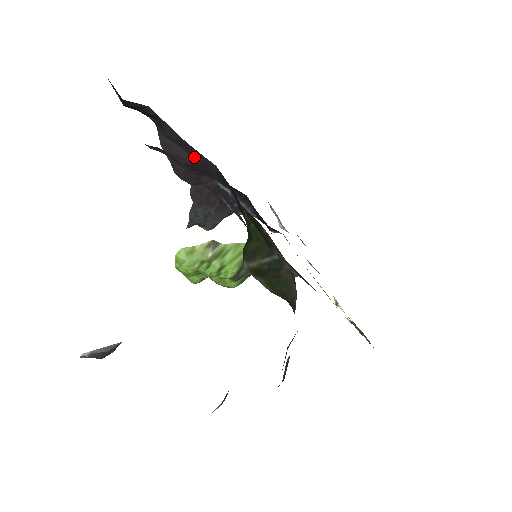
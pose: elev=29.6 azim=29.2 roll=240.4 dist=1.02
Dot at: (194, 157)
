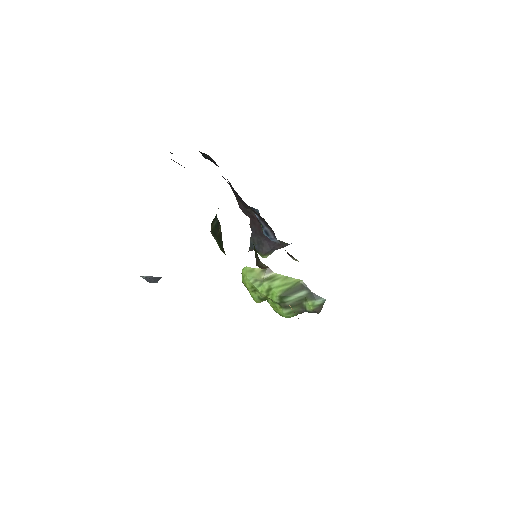
Dot at: occluded
